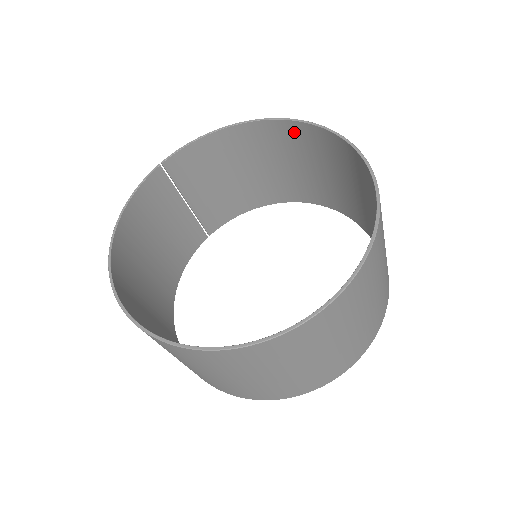
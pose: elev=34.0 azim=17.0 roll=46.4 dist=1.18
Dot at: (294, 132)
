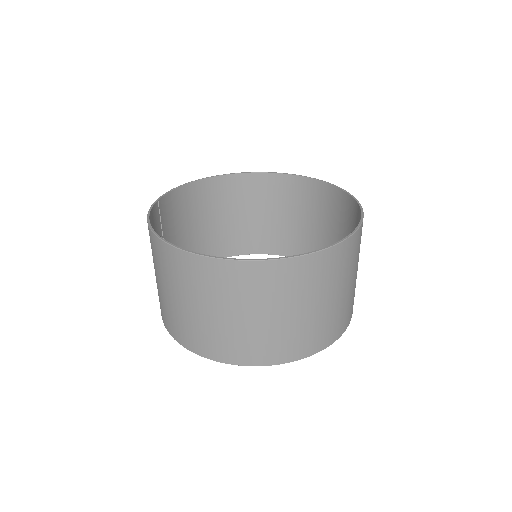
Dot at: (244, 183)
